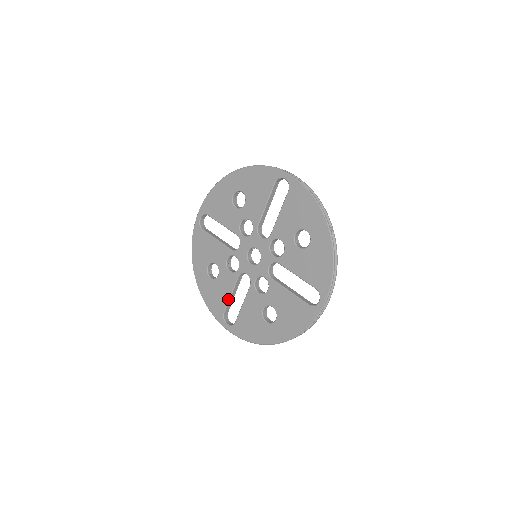
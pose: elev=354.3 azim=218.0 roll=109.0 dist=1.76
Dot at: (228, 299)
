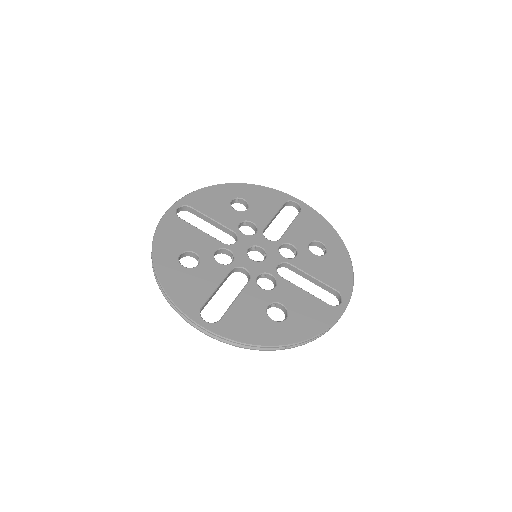
Dot at: (212, 291)
